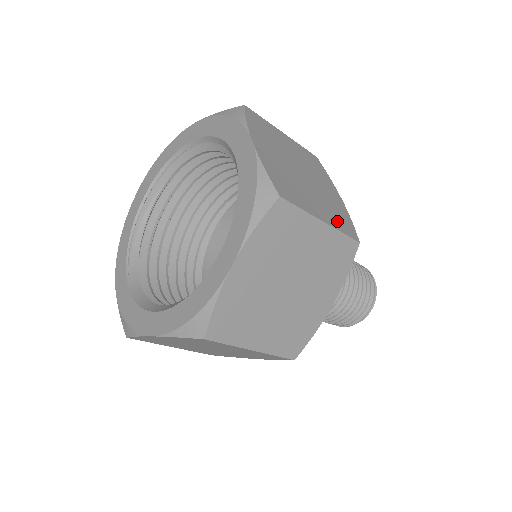
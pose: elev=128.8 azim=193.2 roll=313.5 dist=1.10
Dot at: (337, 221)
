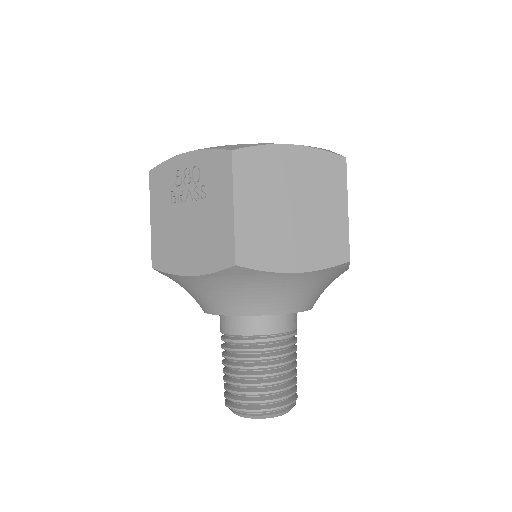
Dot at: occluded
